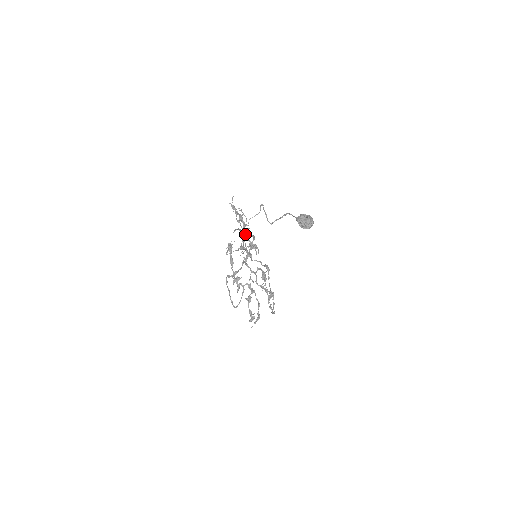
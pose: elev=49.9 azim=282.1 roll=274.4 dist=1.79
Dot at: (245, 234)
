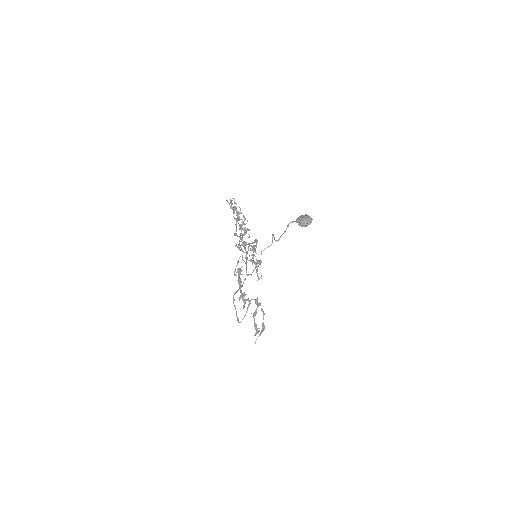
Dot at: (237, 219)
